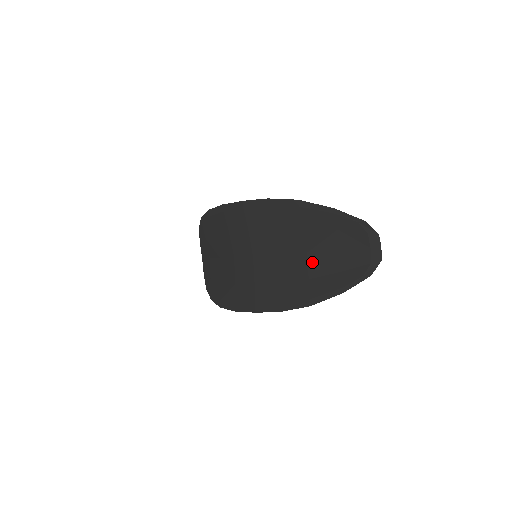
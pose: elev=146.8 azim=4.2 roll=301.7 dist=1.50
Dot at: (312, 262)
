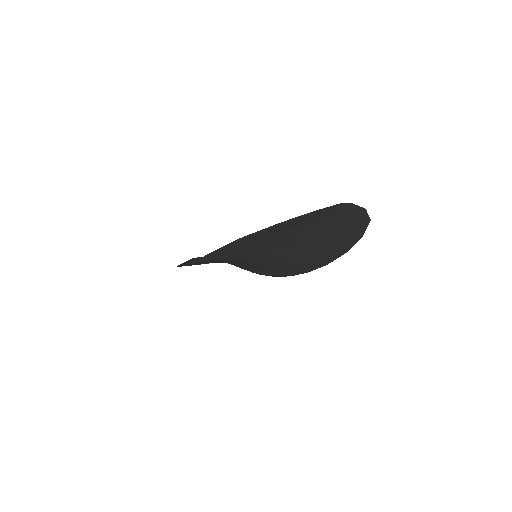
Dot at: (309, 241)
